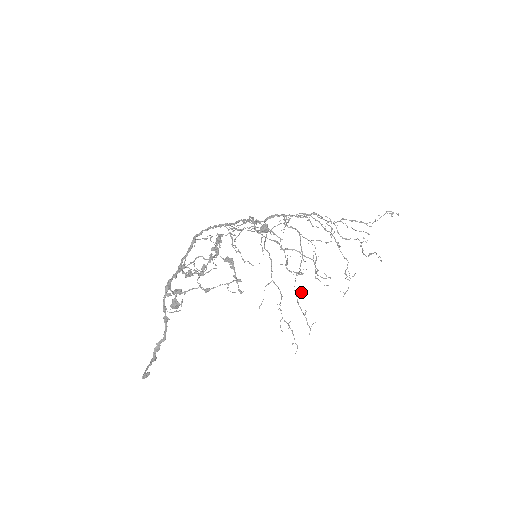
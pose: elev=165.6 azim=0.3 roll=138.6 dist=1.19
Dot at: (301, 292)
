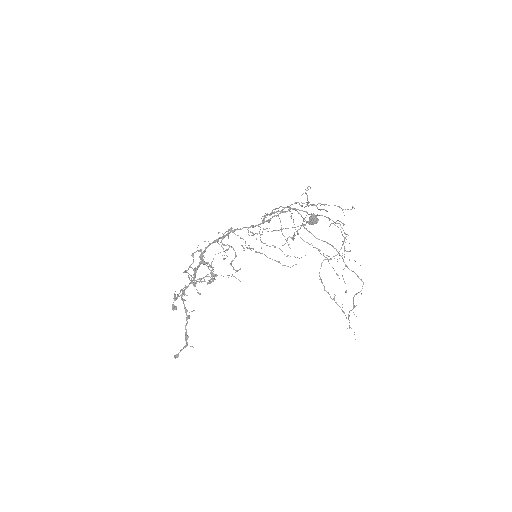
Dot at: occluded
